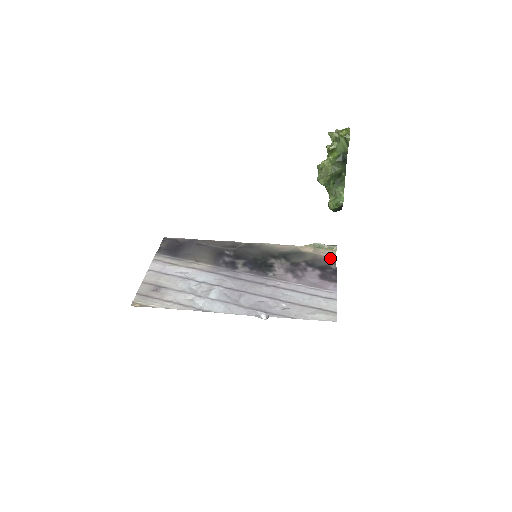
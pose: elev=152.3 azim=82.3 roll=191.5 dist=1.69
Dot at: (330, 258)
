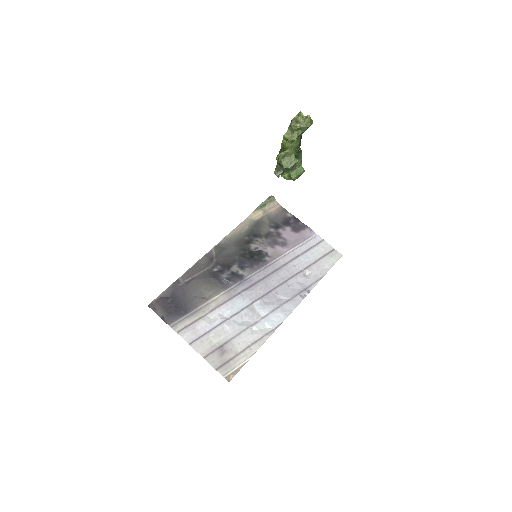
Dot at: (279, 210)
